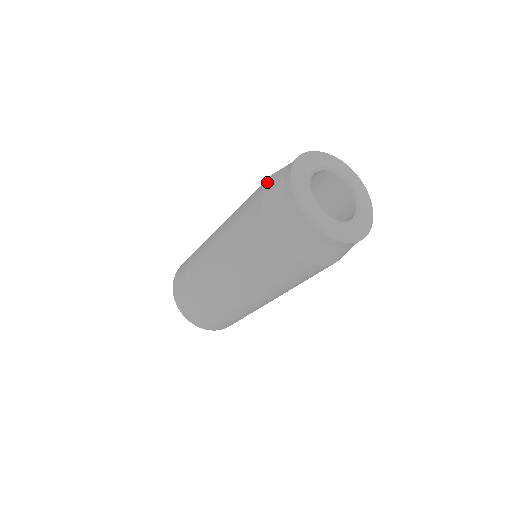
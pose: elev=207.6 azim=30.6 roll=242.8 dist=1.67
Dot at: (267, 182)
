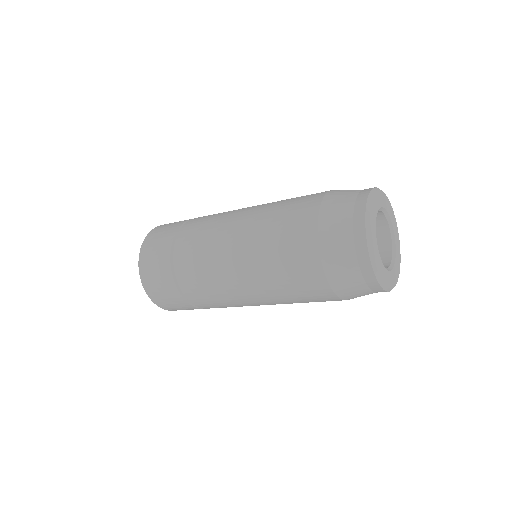
Dot at: (335, 190)
